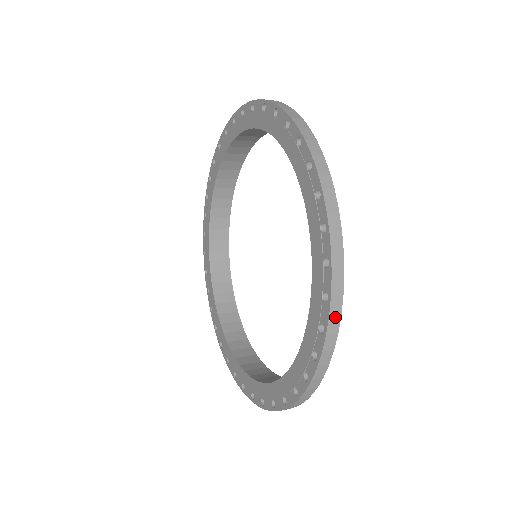
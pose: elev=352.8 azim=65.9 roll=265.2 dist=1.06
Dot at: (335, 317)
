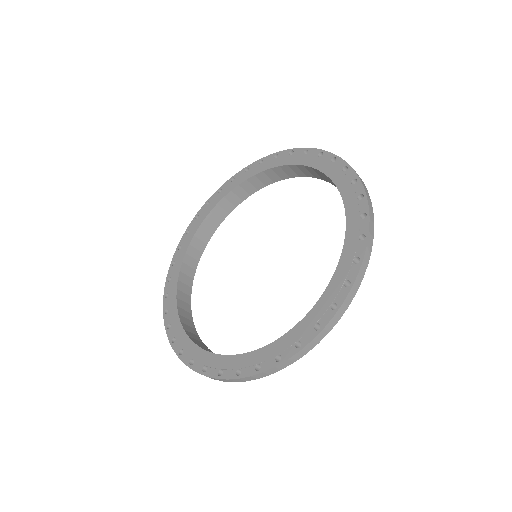
Dot at: (314, 343)
